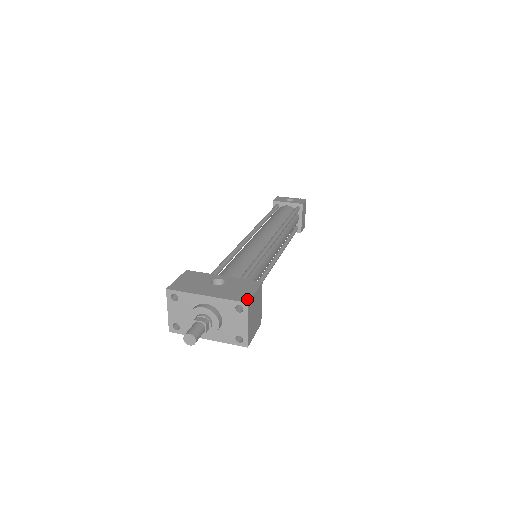
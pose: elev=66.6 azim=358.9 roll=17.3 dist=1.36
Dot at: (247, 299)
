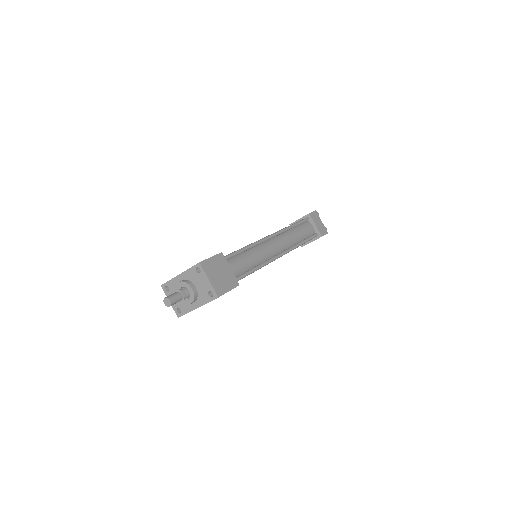
Dot at: (201, 261)
